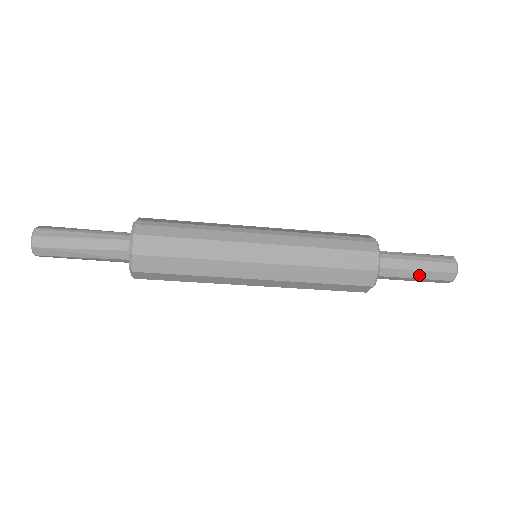
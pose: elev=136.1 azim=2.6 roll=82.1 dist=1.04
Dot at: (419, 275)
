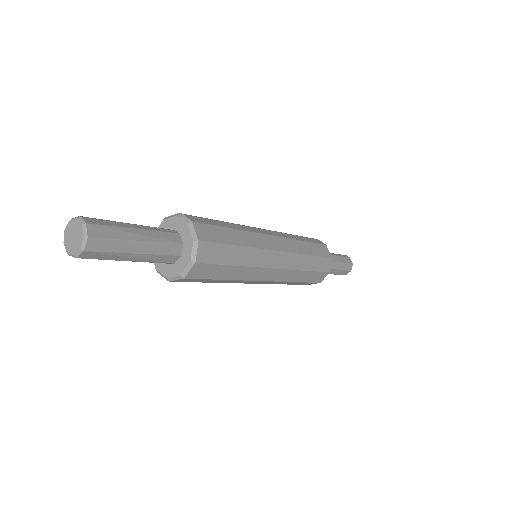
Dot at: (339, 266)
